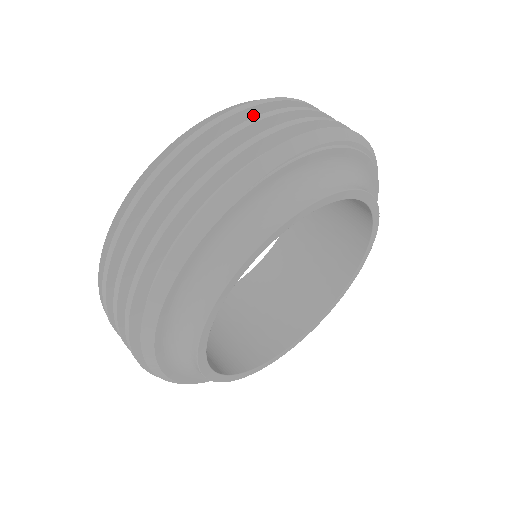
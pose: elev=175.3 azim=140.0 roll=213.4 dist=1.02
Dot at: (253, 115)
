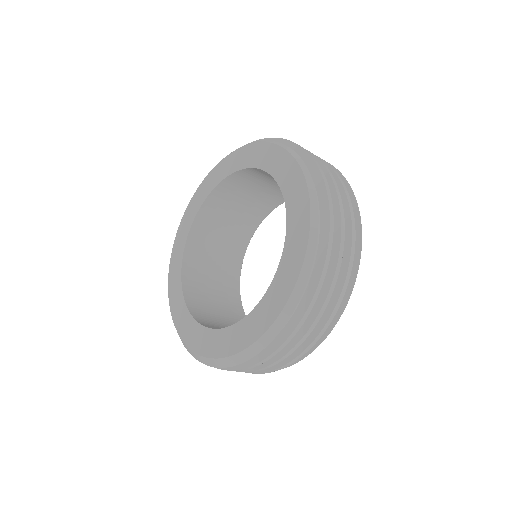
Dot at: occluded
